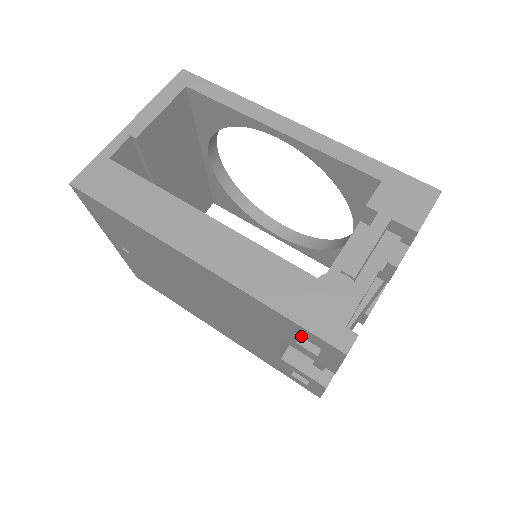
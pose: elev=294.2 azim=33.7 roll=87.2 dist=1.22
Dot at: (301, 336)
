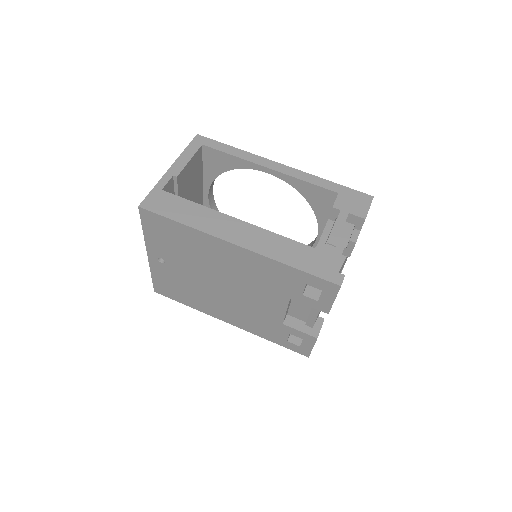
Dot at: (309, 285)
